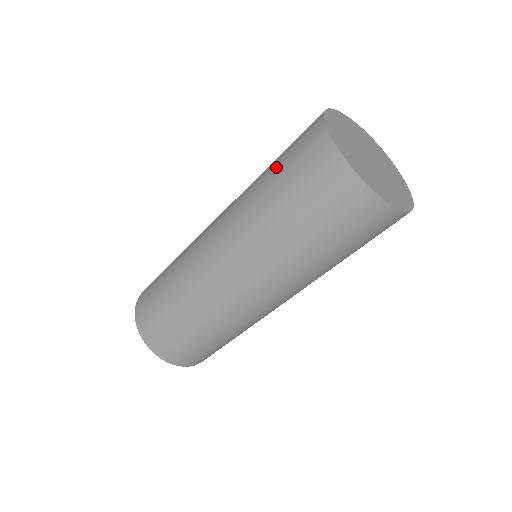
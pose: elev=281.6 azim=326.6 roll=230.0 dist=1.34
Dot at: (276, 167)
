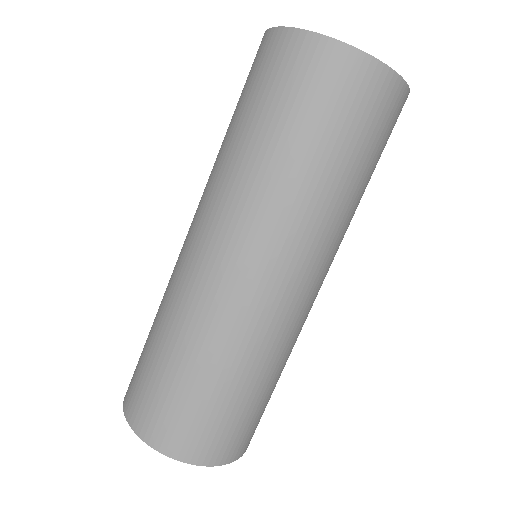
Dot at: occluded
